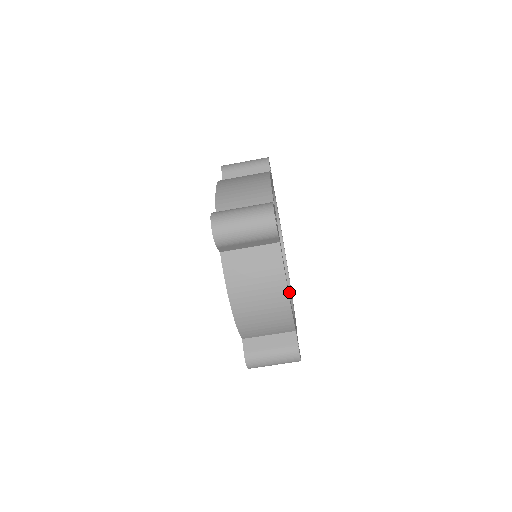
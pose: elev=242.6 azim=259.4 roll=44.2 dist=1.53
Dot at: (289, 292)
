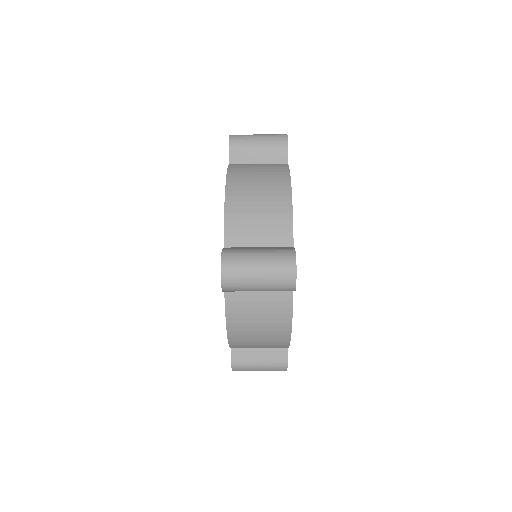
Dot at: occluded
